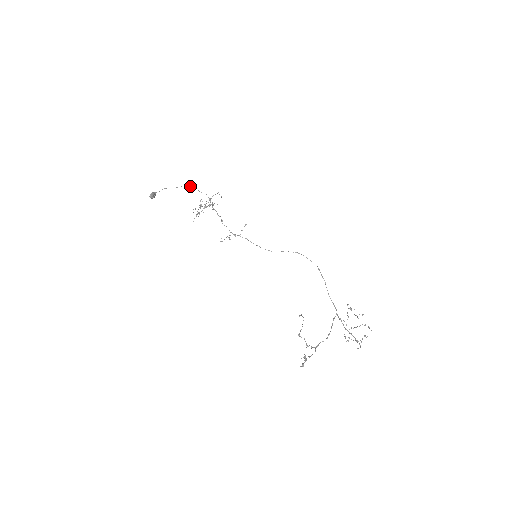
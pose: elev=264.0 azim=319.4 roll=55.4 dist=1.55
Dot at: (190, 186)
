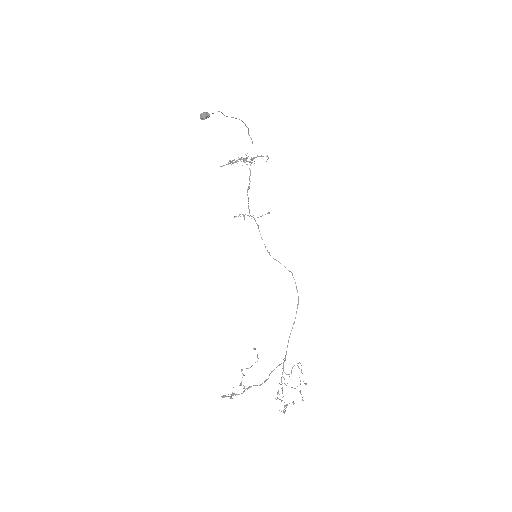
Dot at: occluded
